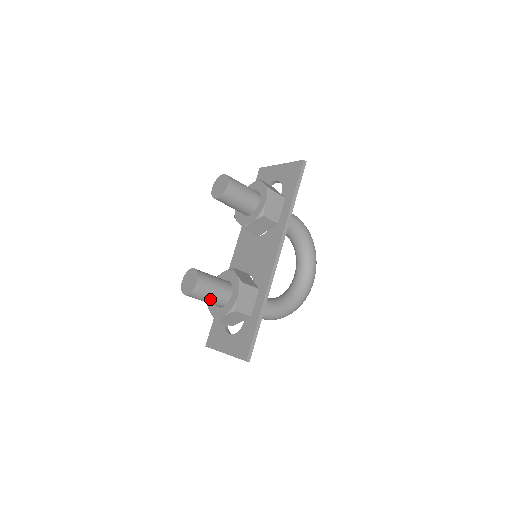
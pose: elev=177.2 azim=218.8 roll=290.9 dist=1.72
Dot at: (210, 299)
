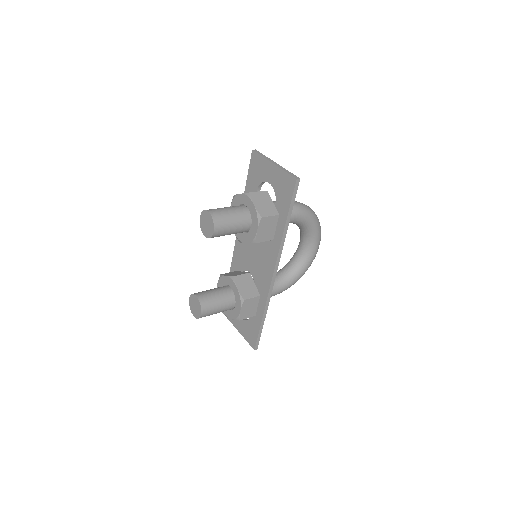
Dot at: (216, 313)
